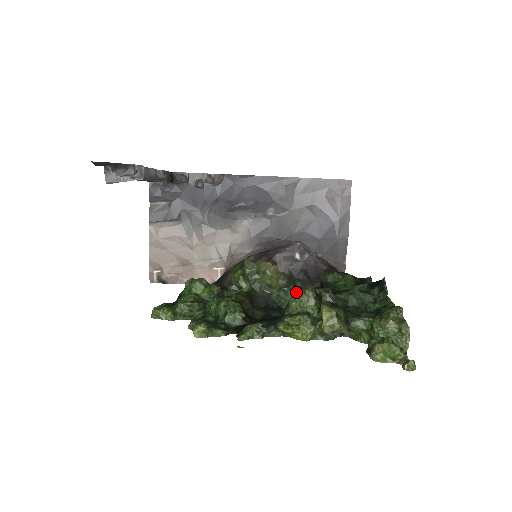
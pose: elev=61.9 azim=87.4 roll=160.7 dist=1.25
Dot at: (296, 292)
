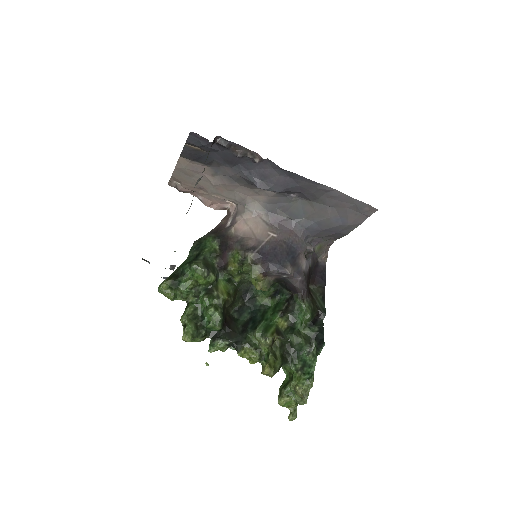
Dot at: (272, 290)
